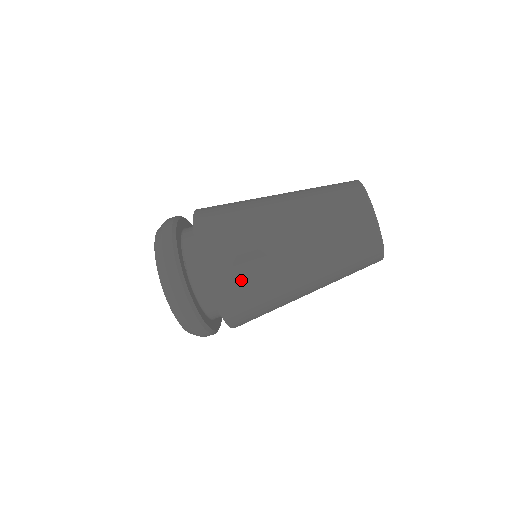
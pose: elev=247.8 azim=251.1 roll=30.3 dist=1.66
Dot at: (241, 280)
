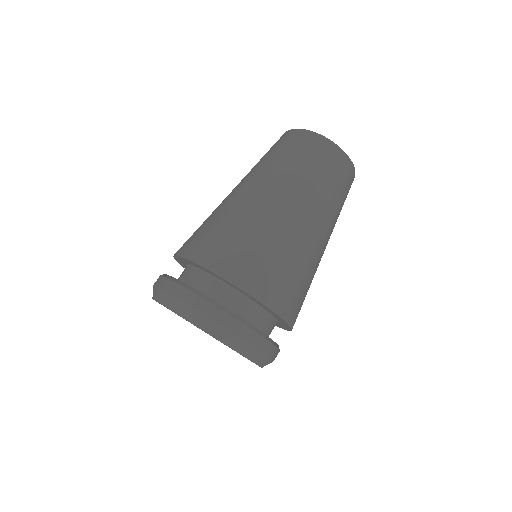
Dot at: (254, 255)
